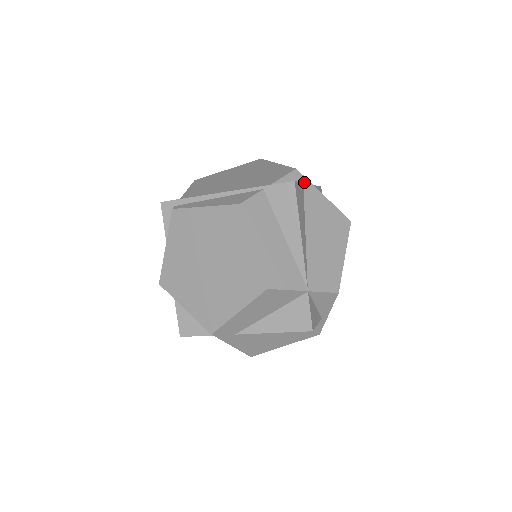
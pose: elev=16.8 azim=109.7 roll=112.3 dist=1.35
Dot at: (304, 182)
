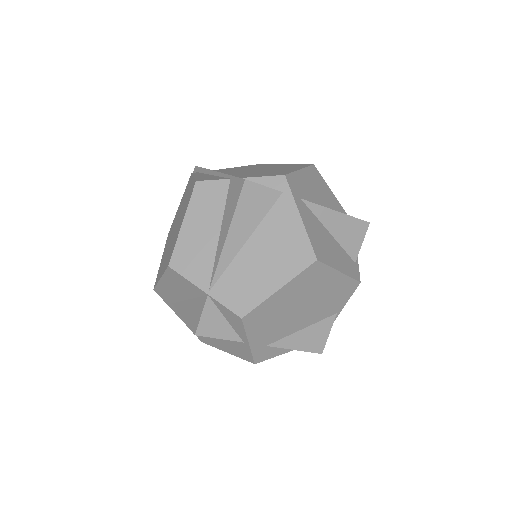
Dot at: (285, 192)
